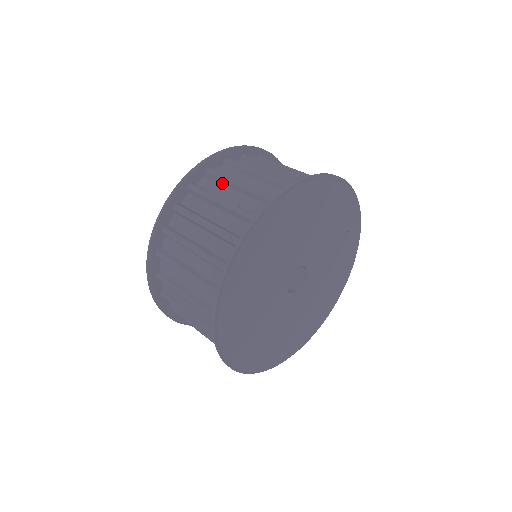
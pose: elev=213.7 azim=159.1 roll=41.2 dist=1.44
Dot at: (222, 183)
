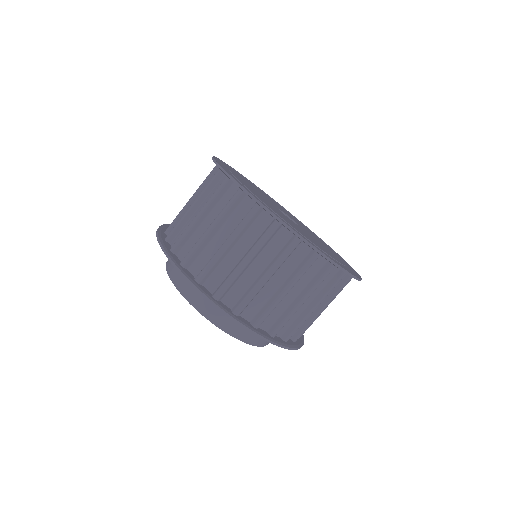
Dot at: occluded
